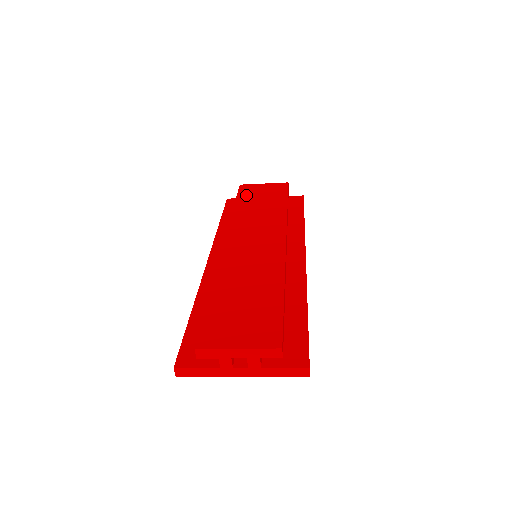
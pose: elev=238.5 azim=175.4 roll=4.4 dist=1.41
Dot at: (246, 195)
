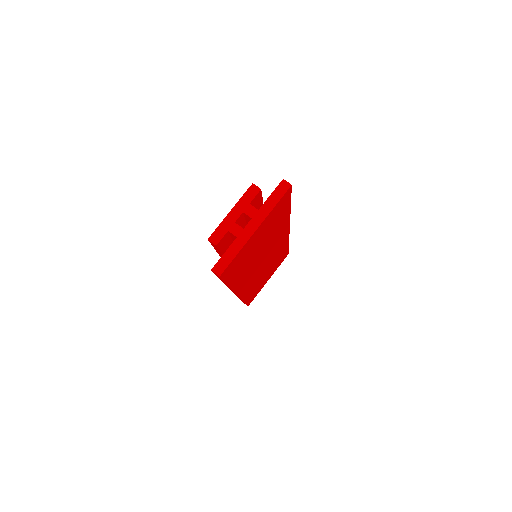
Dot at: occluded
